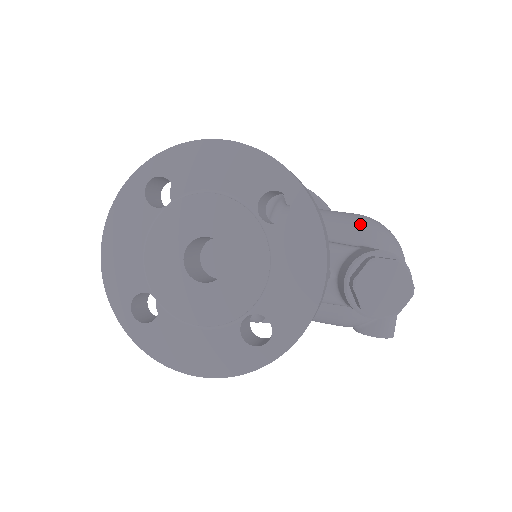
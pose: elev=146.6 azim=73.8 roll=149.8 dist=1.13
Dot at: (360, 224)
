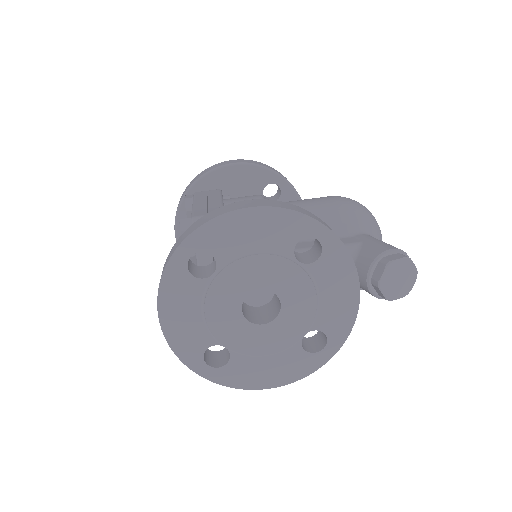
Dot at: (345, 213)
